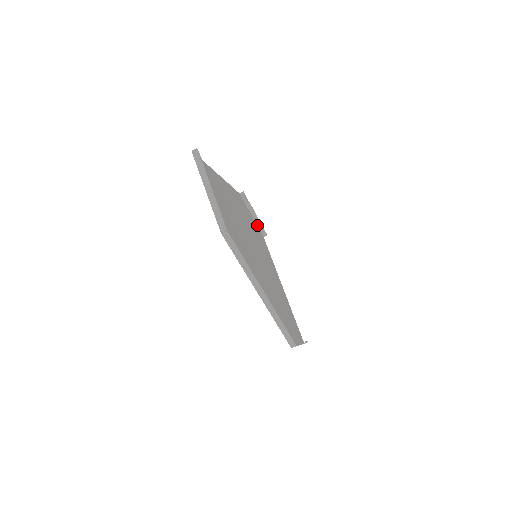
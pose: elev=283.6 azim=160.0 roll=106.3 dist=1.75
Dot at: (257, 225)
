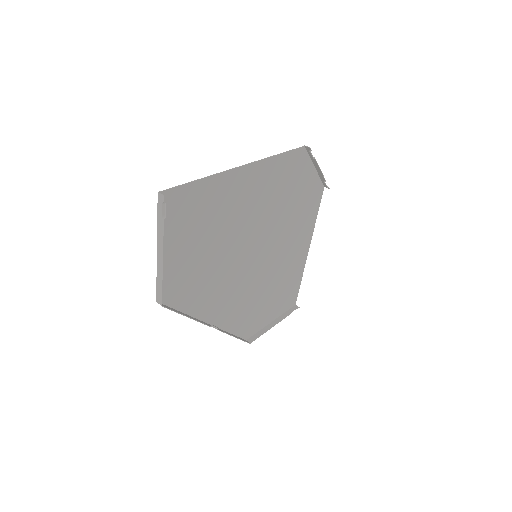
Dot at: (320, 176)
